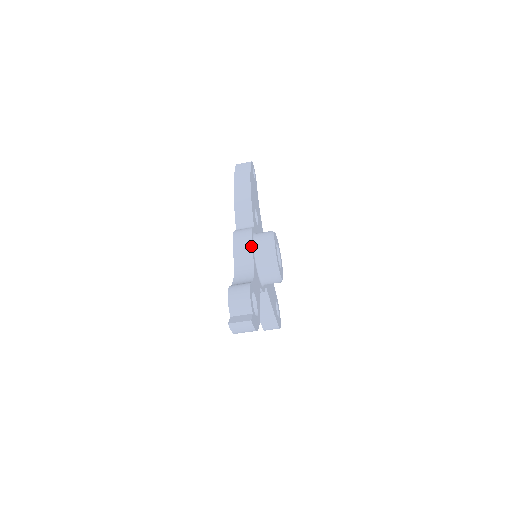
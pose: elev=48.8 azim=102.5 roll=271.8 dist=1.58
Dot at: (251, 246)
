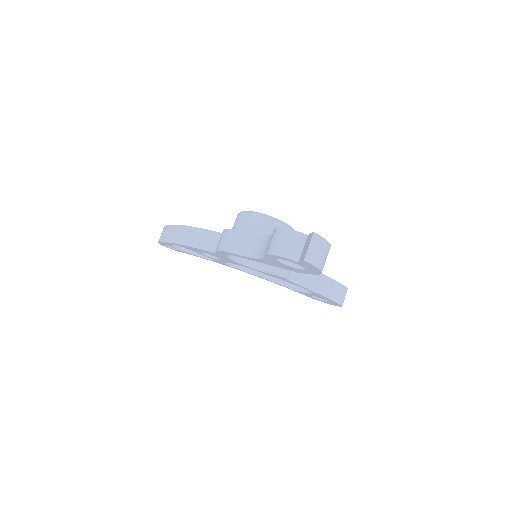
Dot at: (239, 232)
